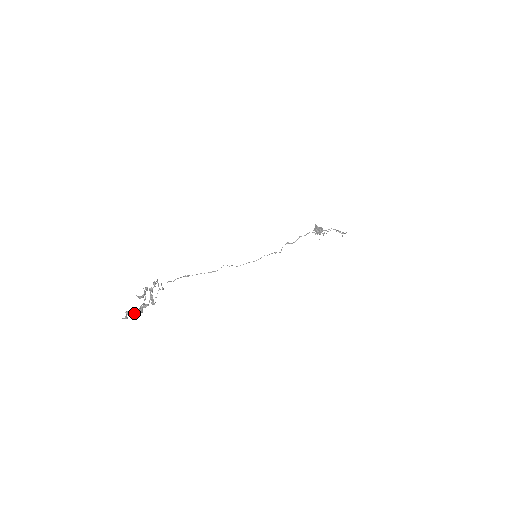
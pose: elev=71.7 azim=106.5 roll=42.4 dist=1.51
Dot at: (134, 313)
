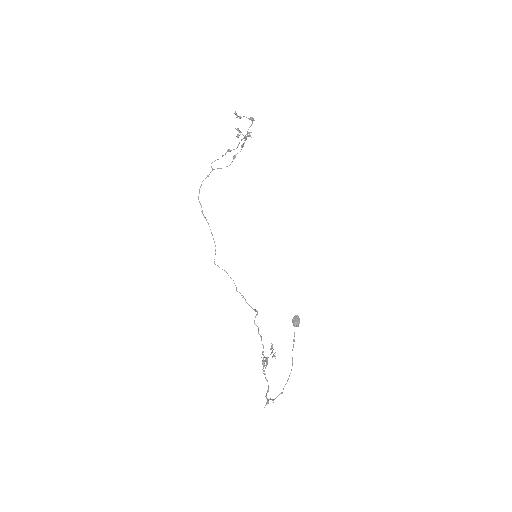
Dot at: occluded
